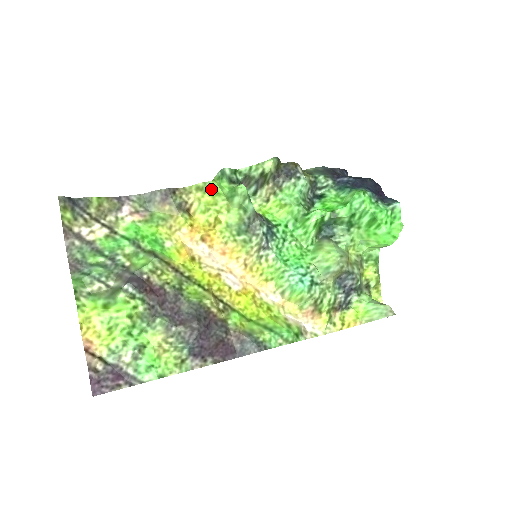
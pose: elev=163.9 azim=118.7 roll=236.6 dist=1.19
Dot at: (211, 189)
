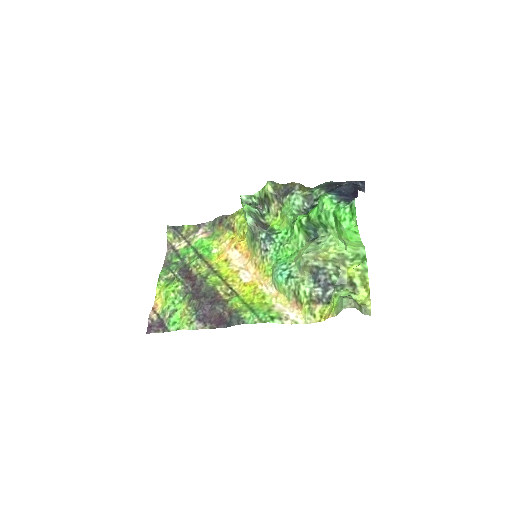
Dot at: occluded
